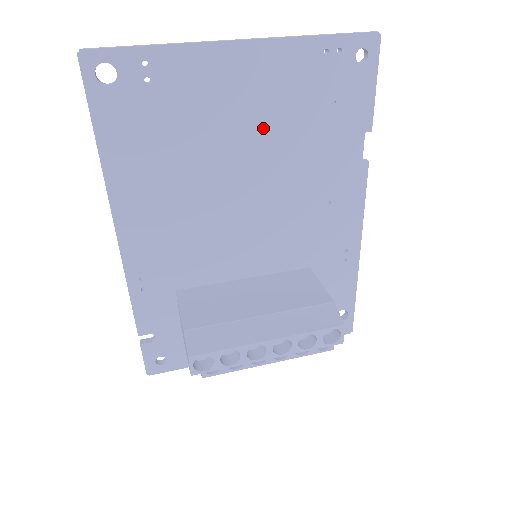
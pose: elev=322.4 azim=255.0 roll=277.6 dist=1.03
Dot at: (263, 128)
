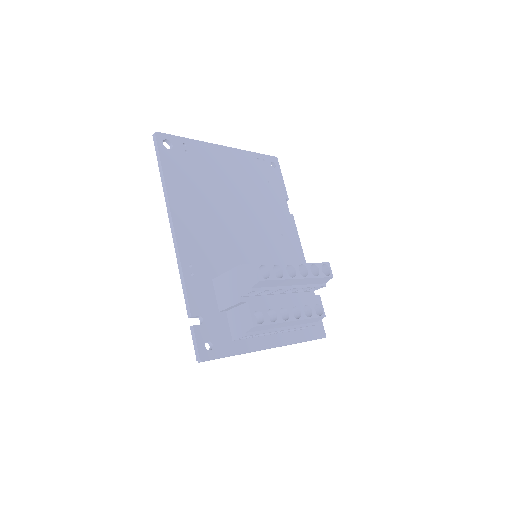
Dot at: (241, 186)
